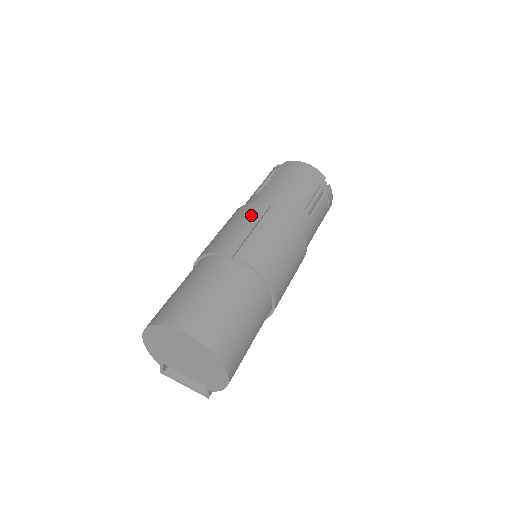
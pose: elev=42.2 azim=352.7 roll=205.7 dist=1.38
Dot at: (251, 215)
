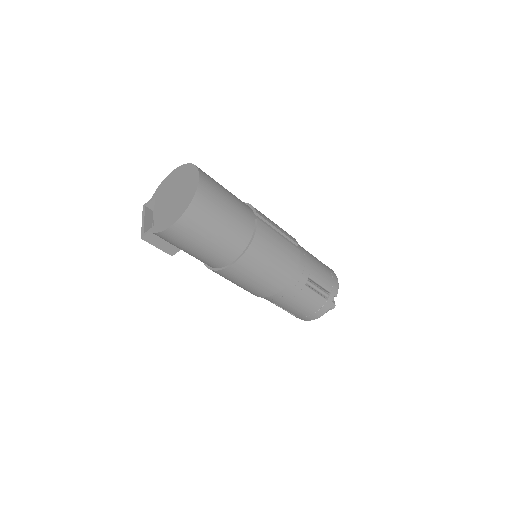
Dot at: (285, 231)
